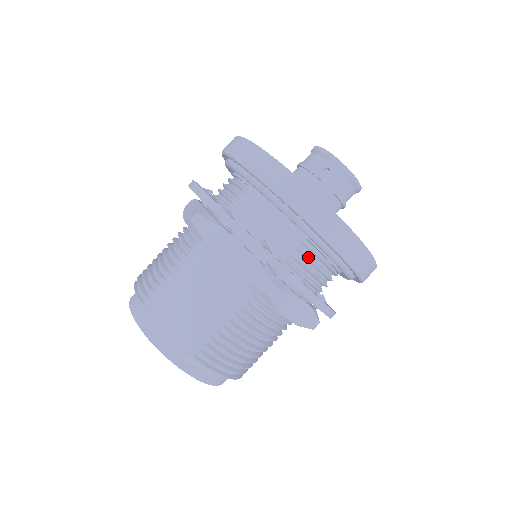
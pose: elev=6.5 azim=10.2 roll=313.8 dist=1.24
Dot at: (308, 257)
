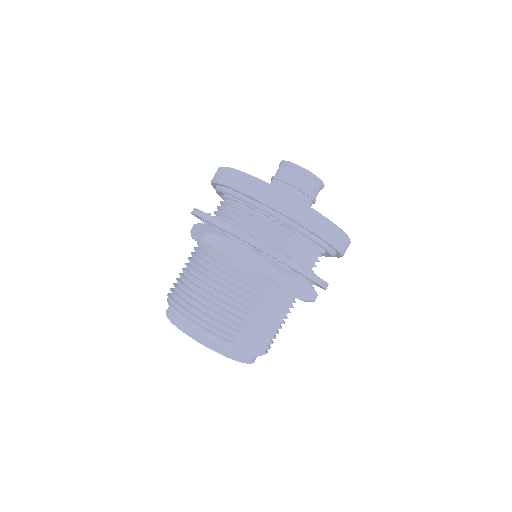
Dot at: occluded
